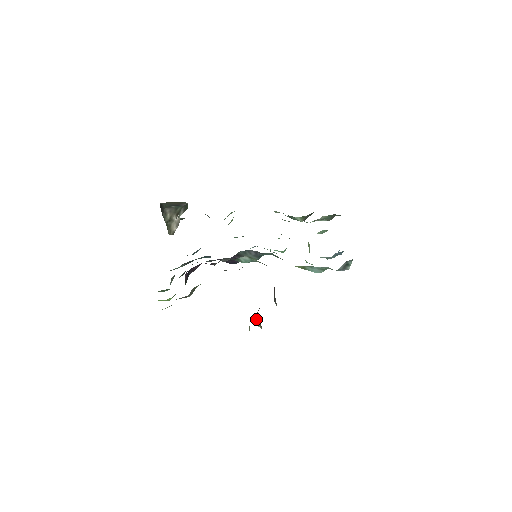
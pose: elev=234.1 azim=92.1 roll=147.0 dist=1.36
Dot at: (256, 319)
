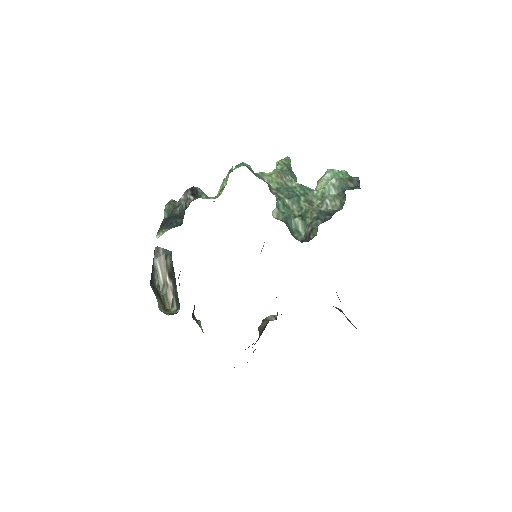
Dot at: occluded
